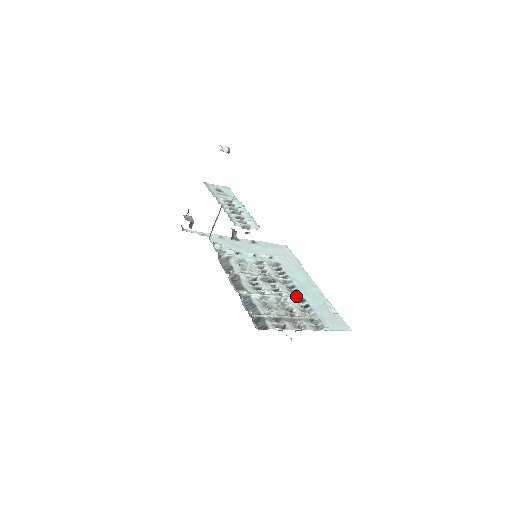
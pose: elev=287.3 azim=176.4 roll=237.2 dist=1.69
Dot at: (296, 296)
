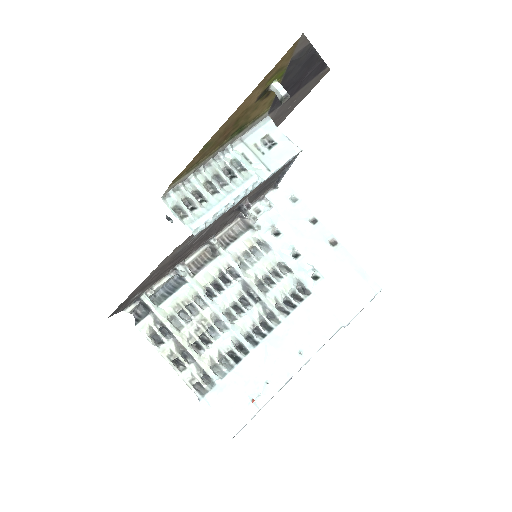
Dot at: (245, 339)
